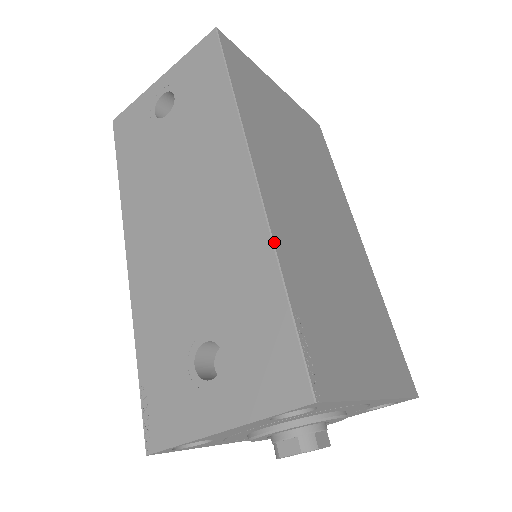
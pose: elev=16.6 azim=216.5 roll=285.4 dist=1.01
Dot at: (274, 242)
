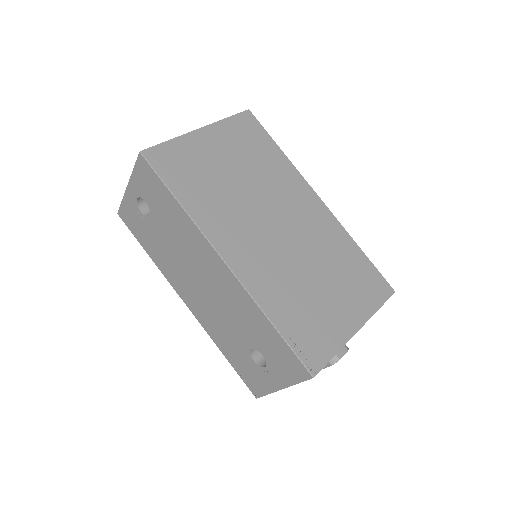
Dot at: (255, 301)
